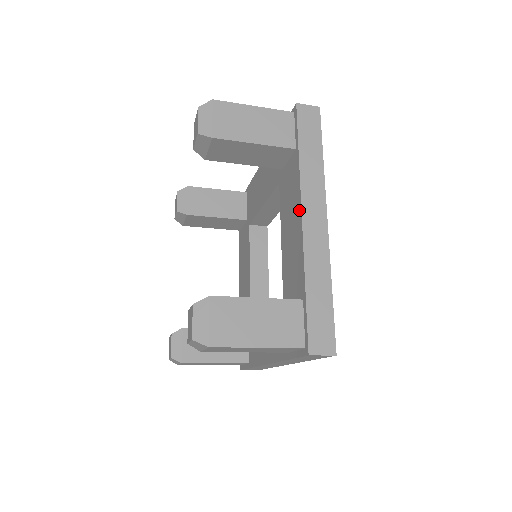
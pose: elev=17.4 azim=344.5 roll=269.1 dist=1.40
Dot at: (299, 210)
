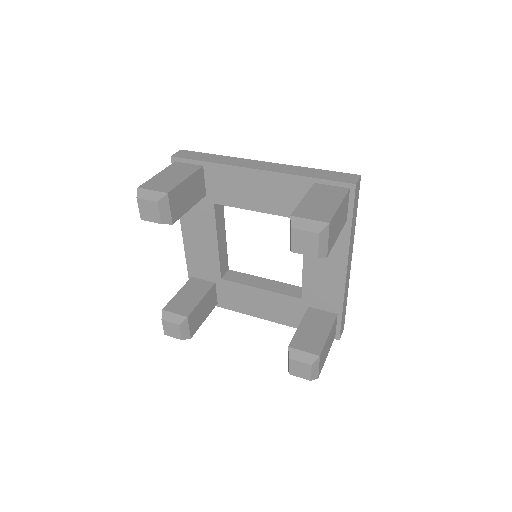
Dot at: (344, 265)
